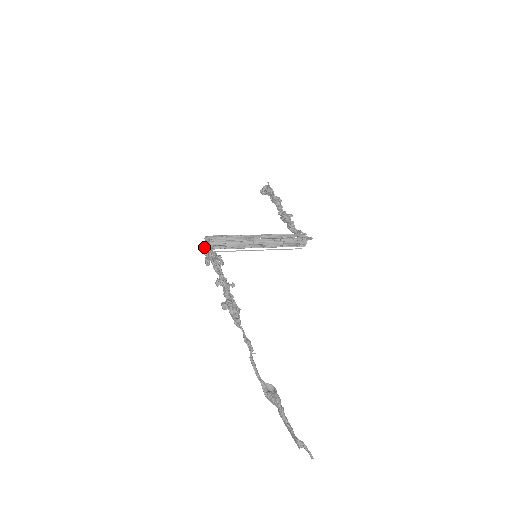
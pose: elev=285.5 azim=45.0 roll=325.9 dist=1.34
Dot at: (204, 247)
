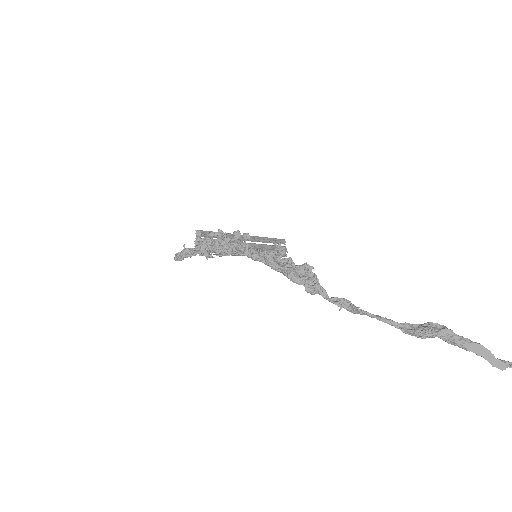
Dot at: (198, 242)
